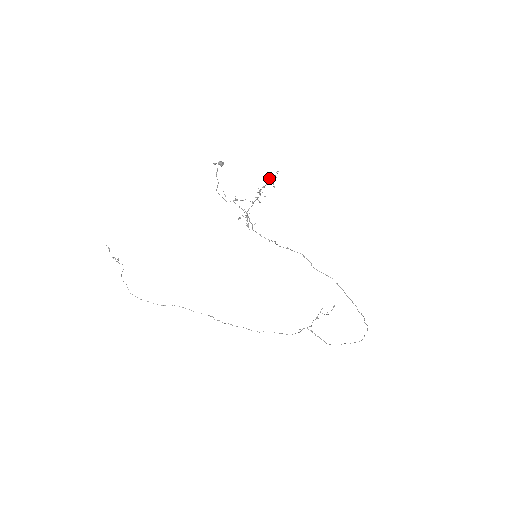
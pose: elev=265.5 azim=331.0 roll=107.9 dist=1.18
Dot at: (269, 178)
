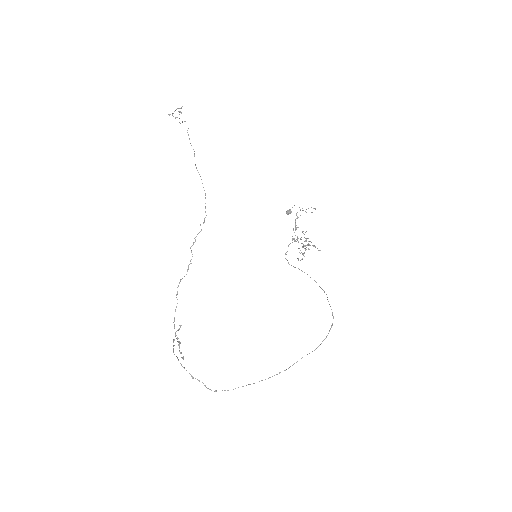
Dot at: (304, 253)
